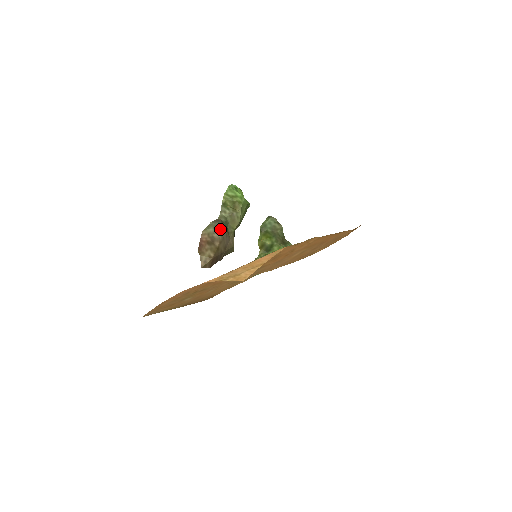
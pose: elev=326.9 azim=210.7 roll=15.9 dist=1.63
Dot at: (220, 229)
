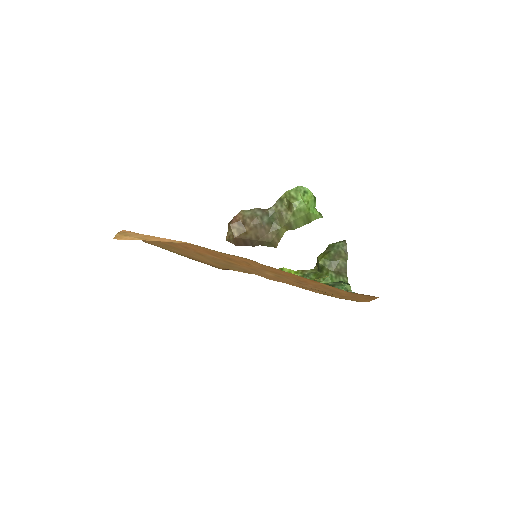
Dot at: (255, 217)
